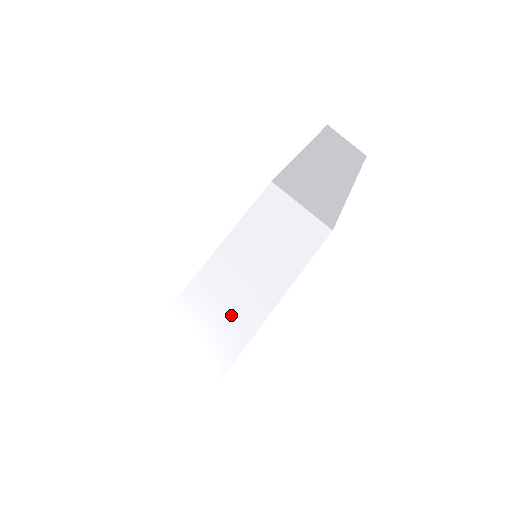
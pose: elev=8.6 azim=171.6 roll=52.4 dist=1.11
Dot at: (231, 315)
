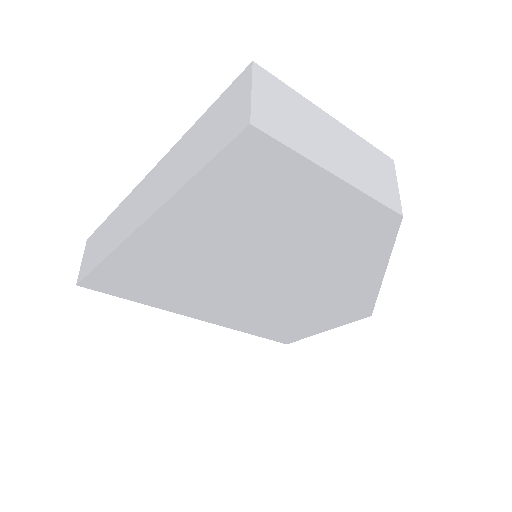
Dot at: (318, 142)
